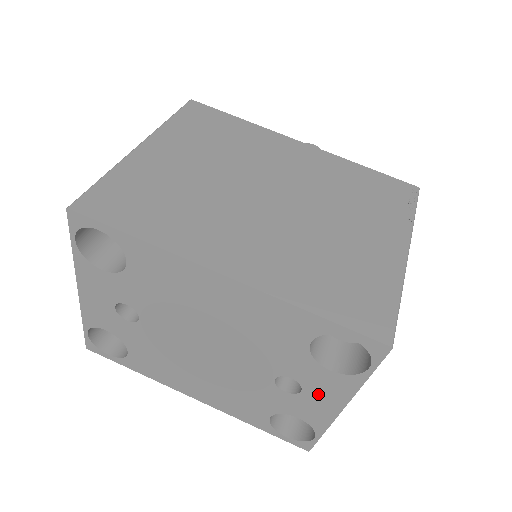
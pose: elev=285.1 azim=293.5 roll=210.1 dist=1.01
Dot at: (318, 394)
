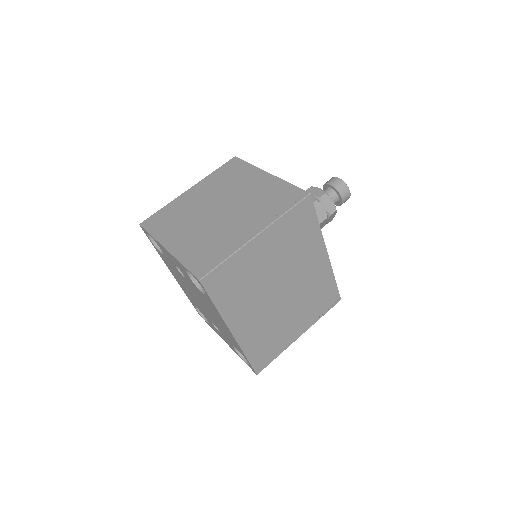
Dot at: (223, 337)
